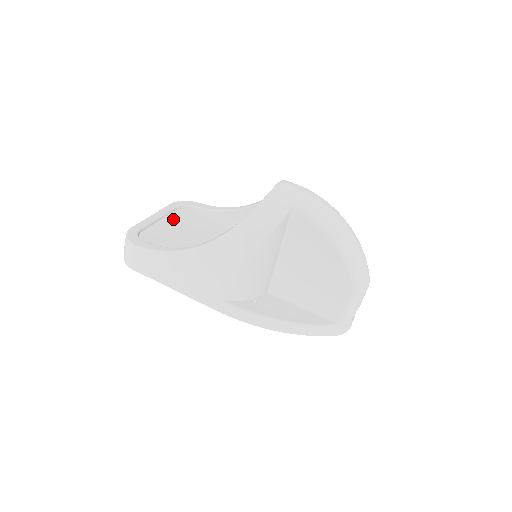
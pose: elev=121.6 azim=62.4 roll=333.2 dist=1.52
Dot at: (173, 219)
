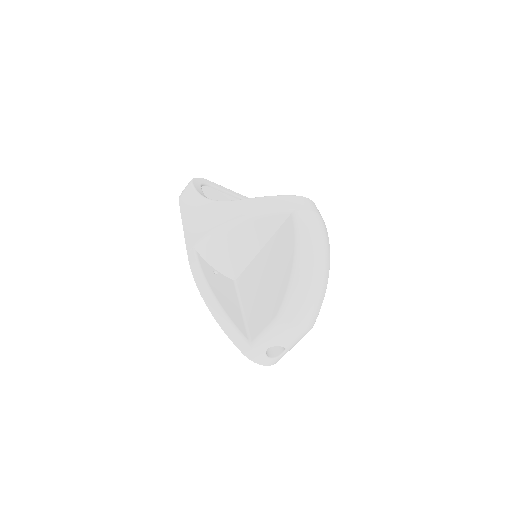
Dot at: occluded
